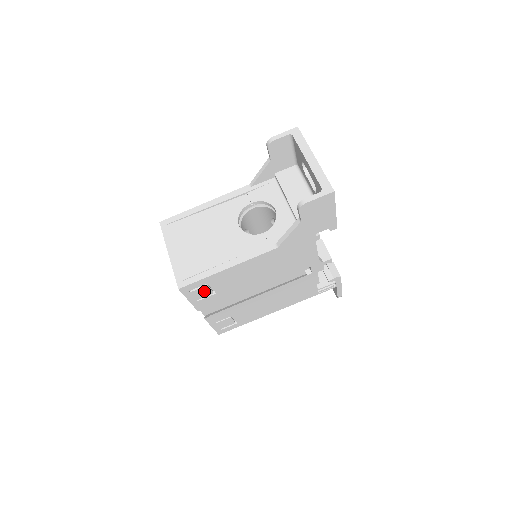
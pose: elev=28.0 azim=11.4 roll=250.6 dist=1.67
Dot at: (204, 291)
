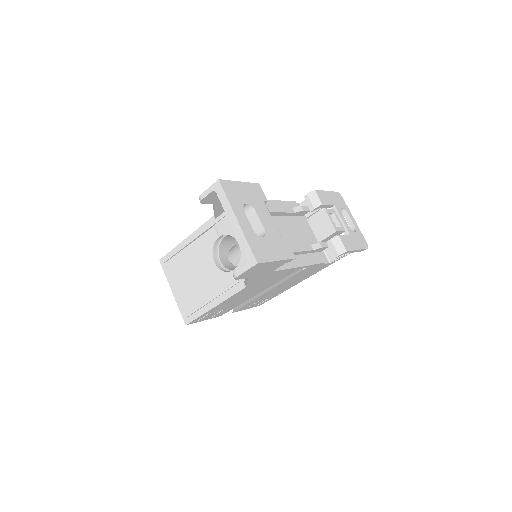
Dot at: (210, 315)
